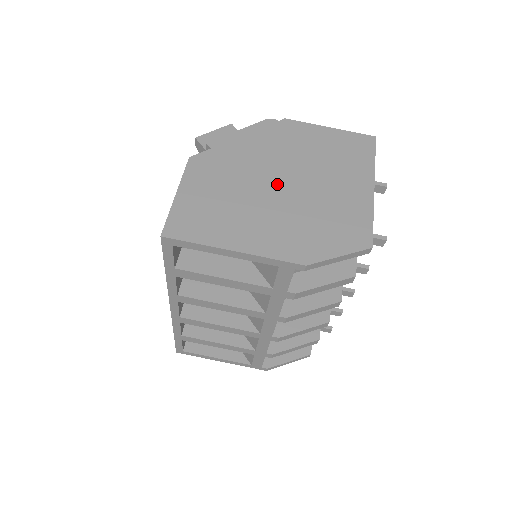
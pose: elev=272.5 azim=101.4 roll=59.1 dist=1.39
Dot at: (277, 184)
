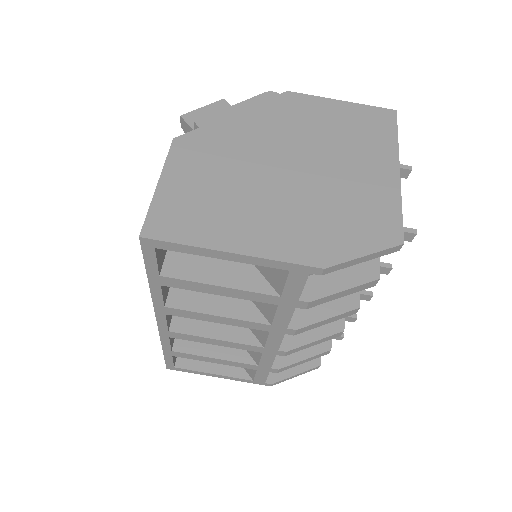
Dot at: (282, 169)
